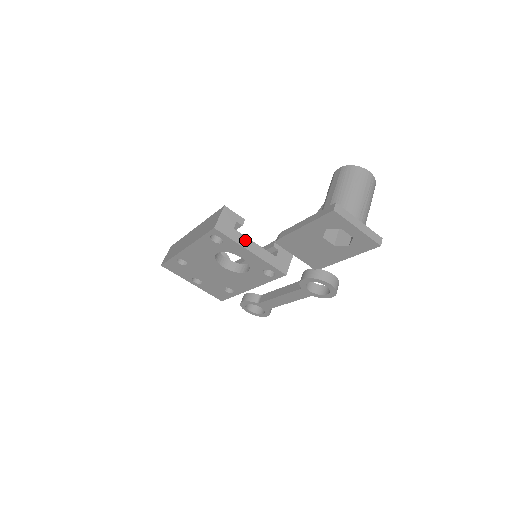
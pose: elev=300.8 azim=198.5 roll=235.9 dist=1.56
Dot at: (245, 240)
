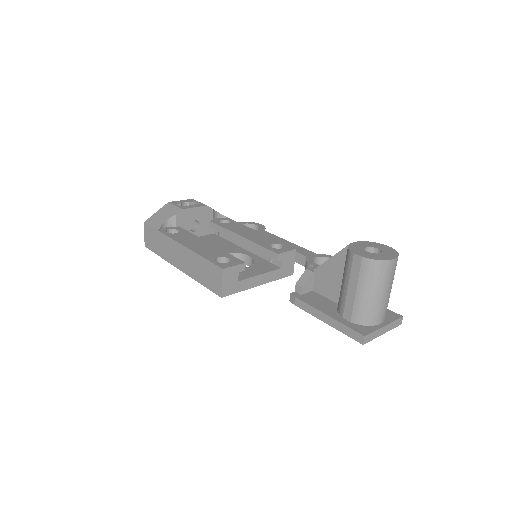
Dot at: (251, 281)
